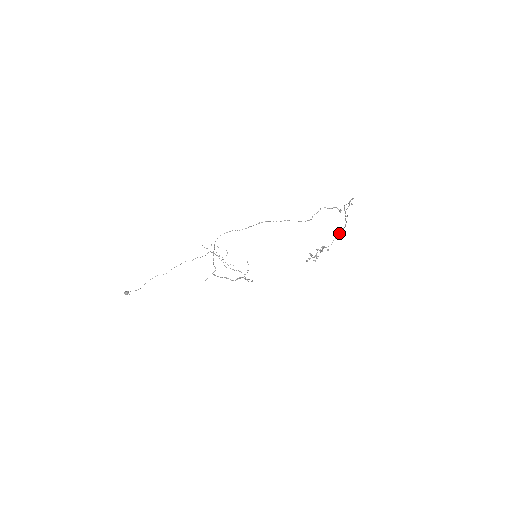
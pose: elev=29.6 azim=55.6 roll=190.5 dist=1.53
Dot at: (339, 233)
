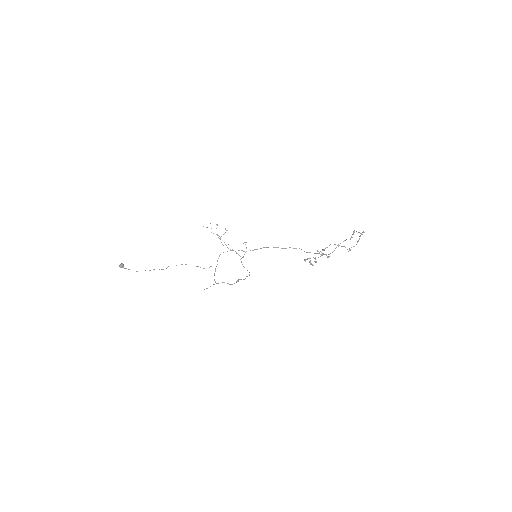
Dot at: occluded
